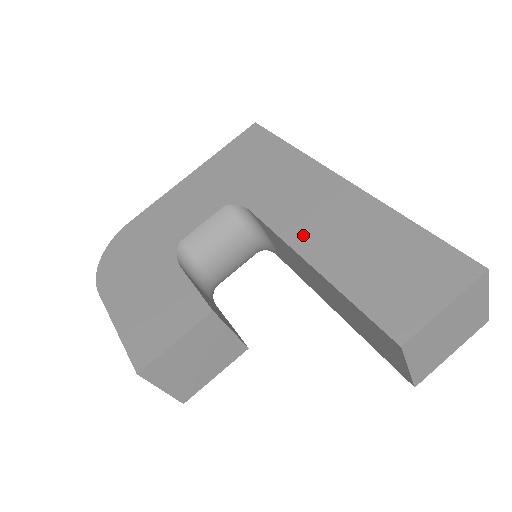
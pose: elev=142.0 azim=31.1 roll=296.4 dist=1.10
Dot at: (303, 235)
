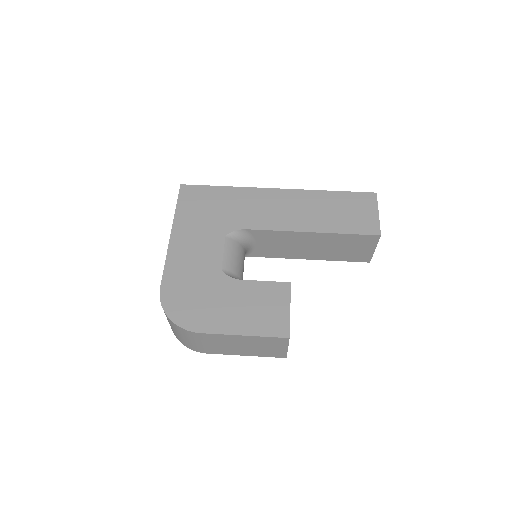
Dot at: (292, 223)
